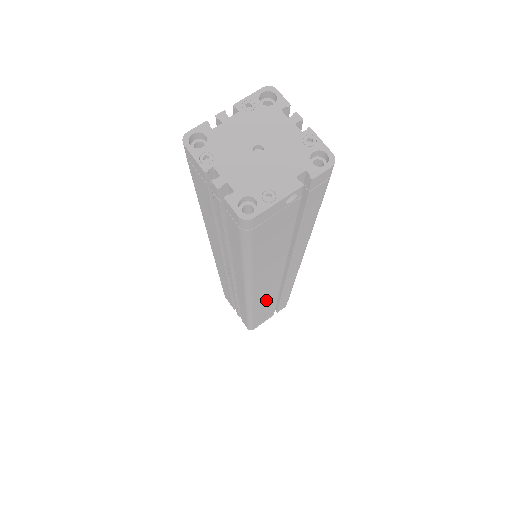
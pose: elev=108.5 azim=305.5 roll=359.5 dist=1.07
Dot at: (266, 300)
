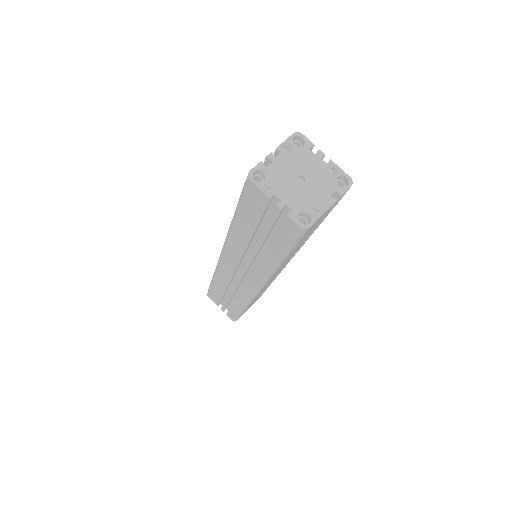
Dot at: occluded
